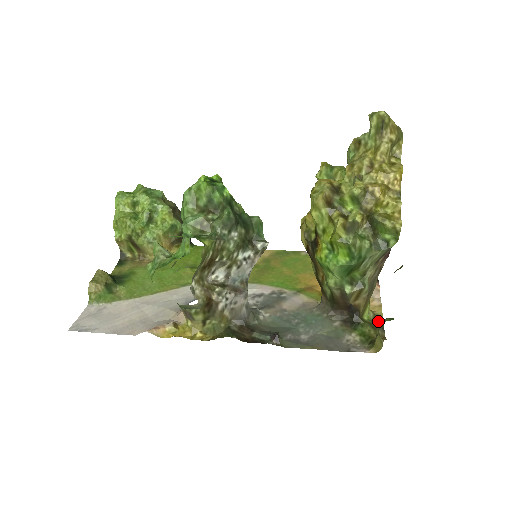
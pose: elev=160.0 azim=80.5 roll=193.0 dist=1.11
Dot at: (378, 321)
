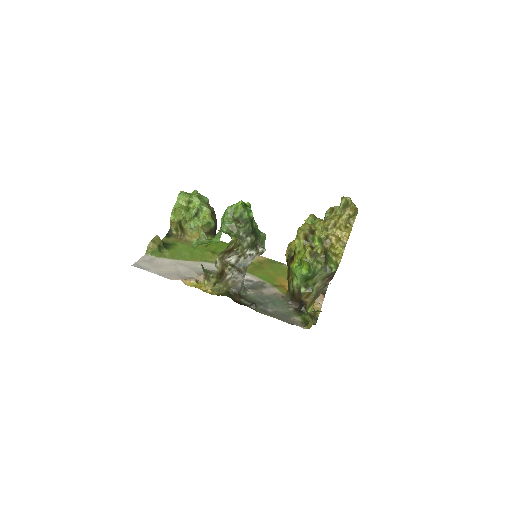
Dot at: (313, 311)
